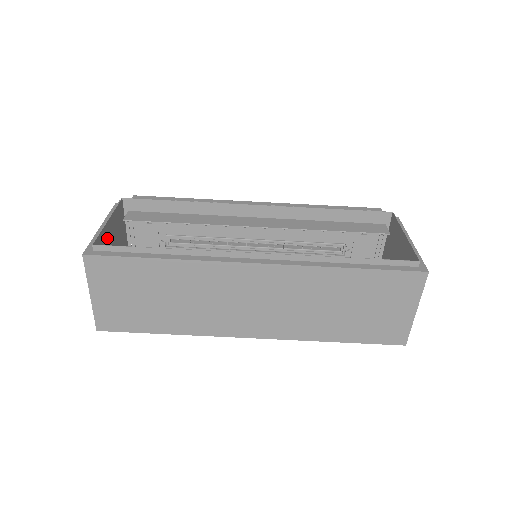
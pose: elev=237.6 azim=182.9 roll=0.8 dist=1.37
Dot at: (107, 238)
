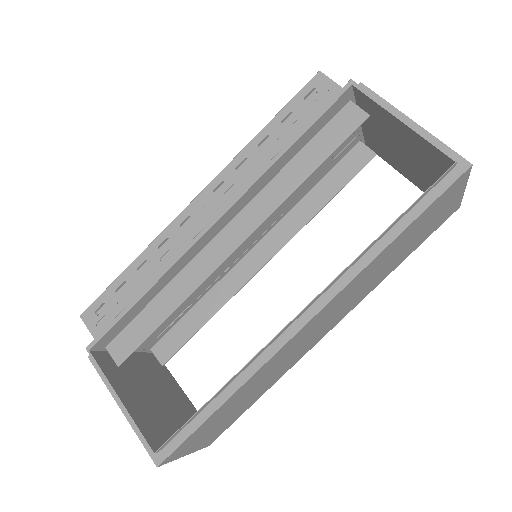
Dot at: (138, 409)
